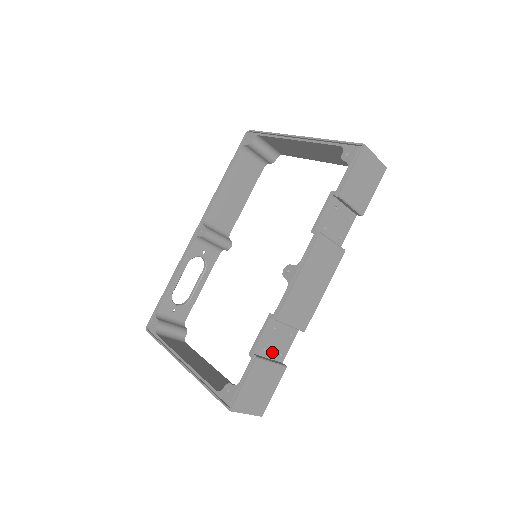
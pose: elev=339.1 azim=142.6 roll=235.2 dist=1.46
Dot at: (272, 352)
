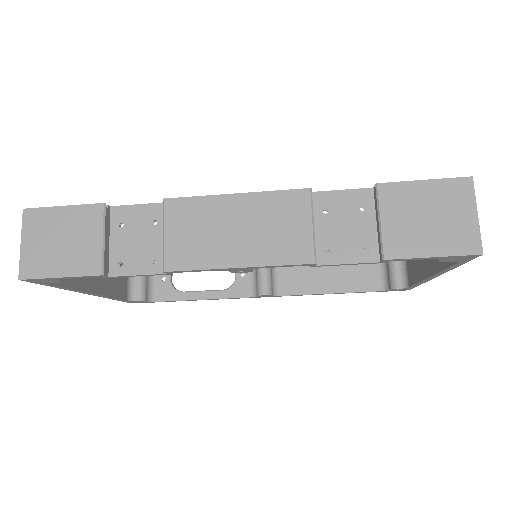
Dot at: (120, 243)
